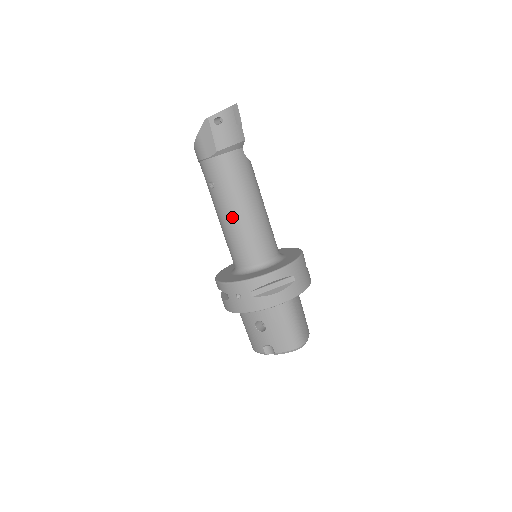
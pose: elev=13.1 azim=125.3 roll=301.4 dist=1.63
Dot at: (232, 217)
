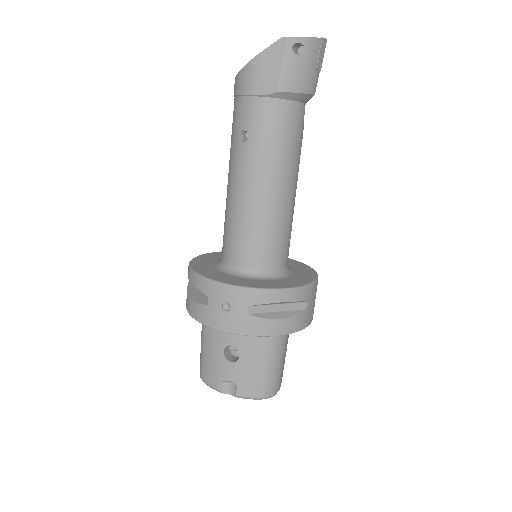
Dot at: (256, 192)
